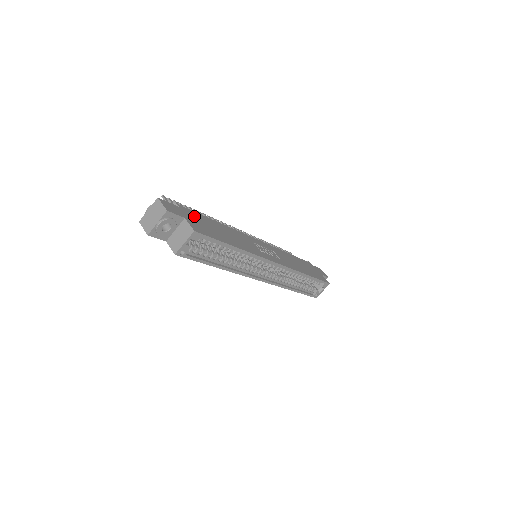
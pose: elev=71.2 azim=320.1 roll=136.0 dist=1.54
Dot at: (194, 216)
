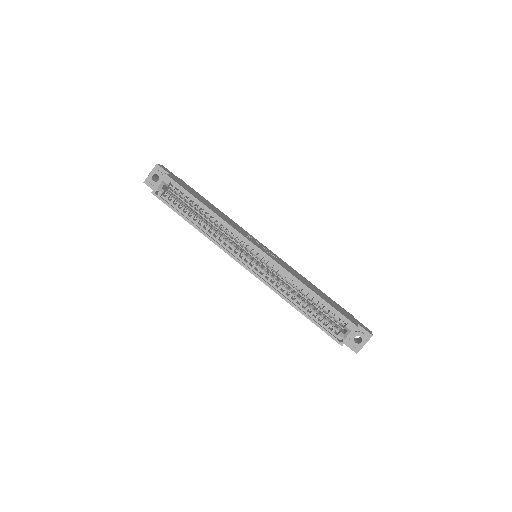
Dot at: (187, 186)
